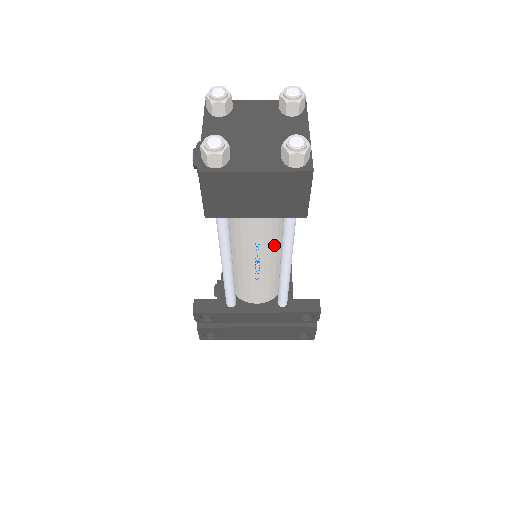
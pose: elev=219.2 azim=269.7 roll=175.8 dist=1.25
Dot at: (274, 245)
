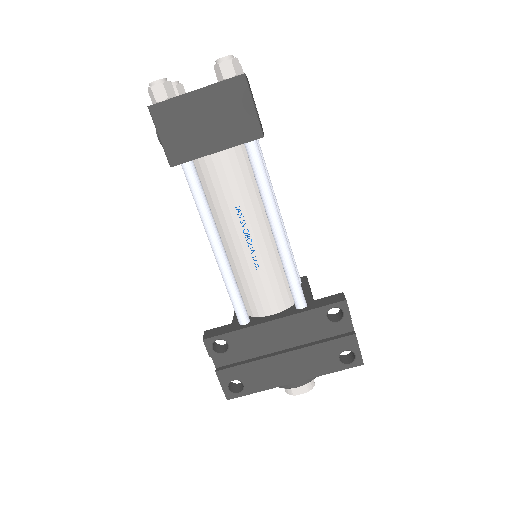
Dot at: (257, 209)
